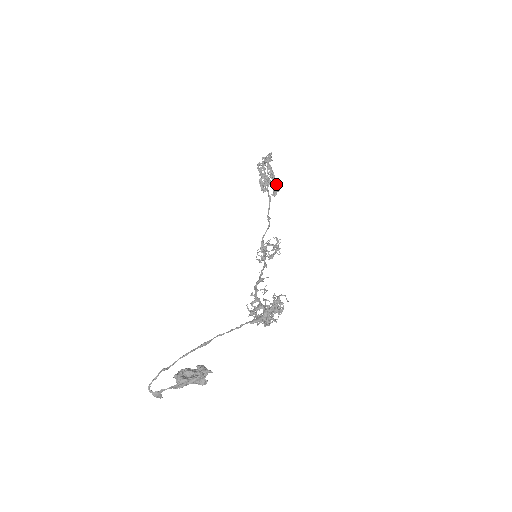
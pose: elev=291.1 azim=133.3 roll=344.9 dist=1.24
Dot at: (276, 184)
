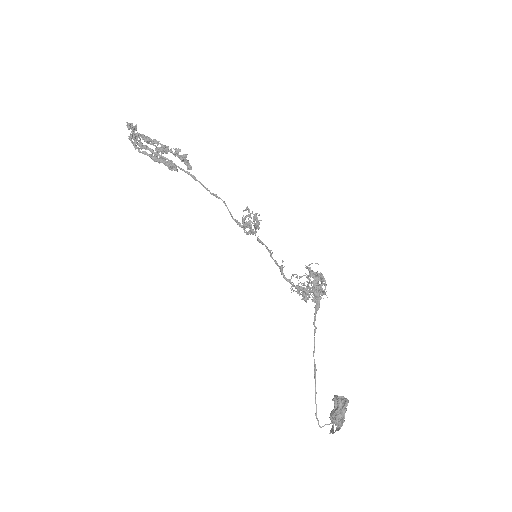
Dot at: (176, 153)
